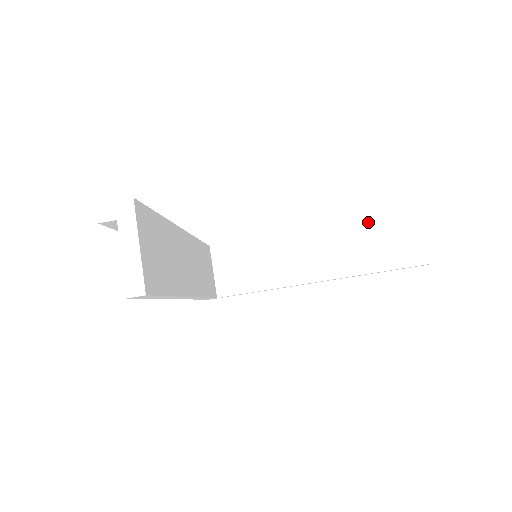
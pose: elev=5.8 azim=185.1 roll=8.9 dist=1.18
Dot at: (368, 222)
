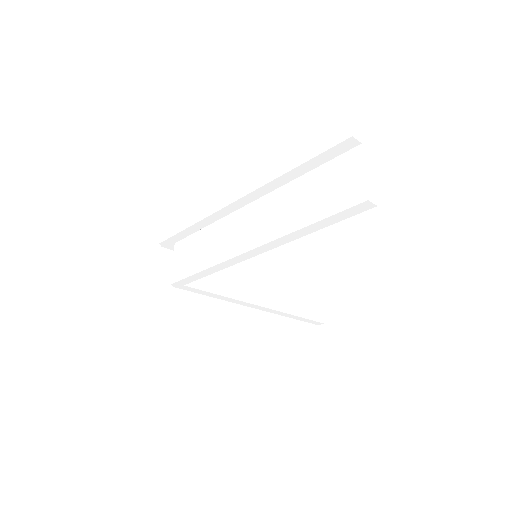
Dot at: (295, 276)
